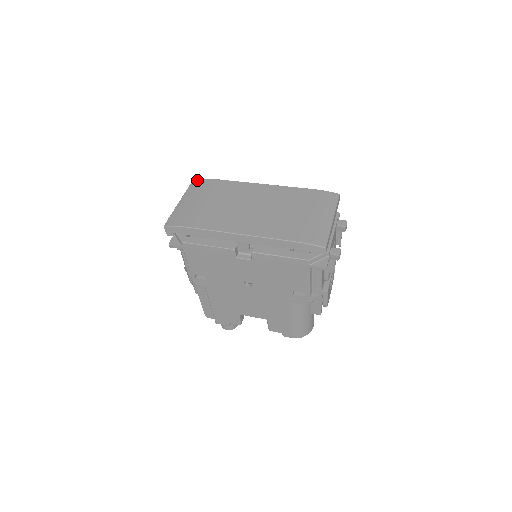
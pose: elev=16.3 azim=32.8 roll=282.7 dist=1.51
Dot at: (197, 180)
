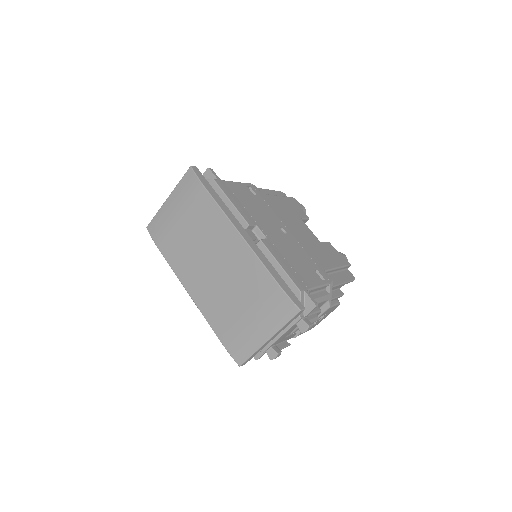
Dot at: (190, 173)
